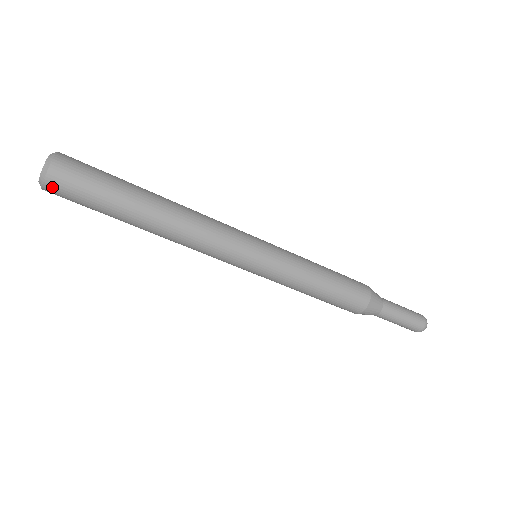
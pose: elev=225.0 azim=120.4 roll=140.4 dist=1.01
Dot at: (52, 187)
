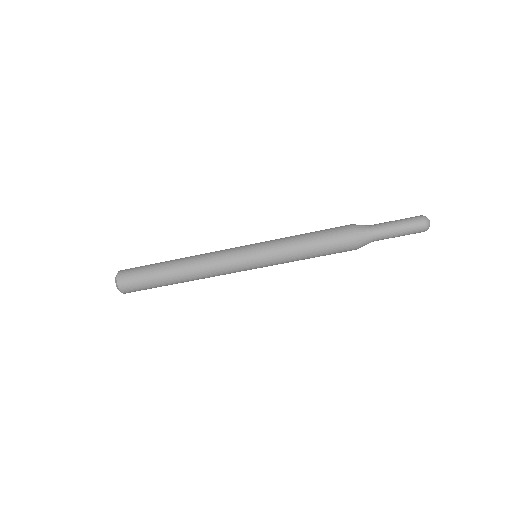
Dot at: occluded
